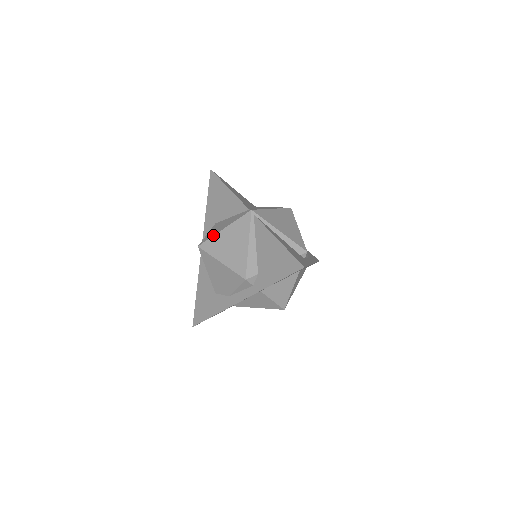
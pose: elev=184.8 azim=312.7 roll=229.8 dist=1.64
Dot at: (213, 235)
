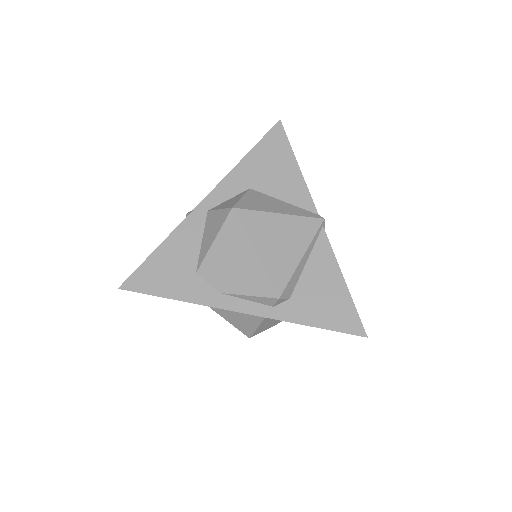
Dot at: (261, 210)
